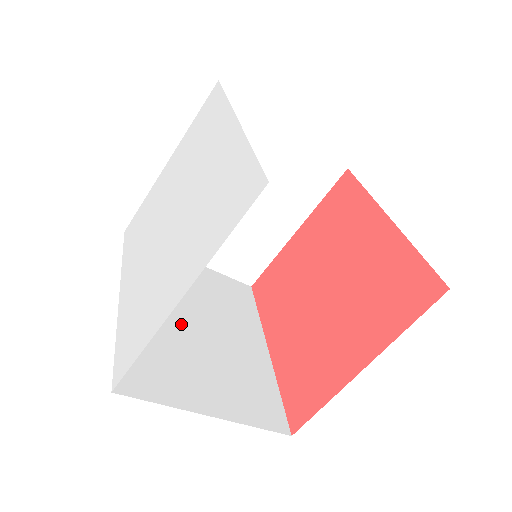
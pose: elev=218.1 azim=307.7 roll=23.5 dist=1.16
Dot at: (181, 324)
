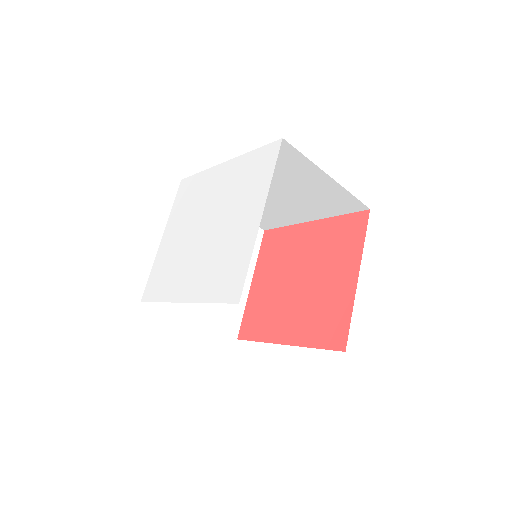
Dot at: occluded
